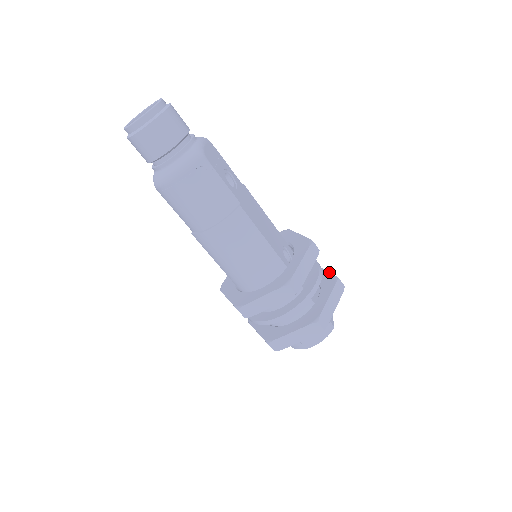
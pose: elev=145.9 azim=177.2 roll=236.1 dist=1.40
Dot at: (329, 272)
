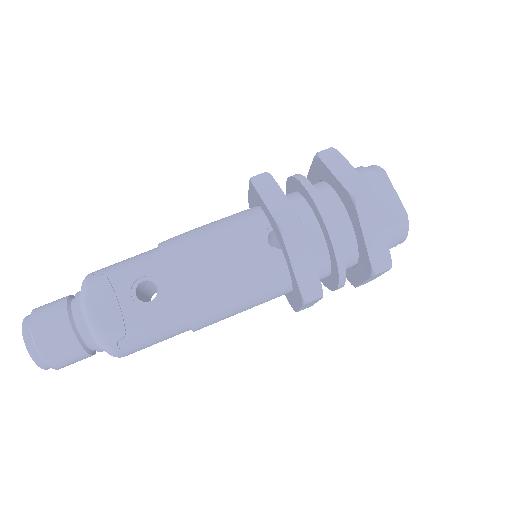
Dot at: (340, 184)
